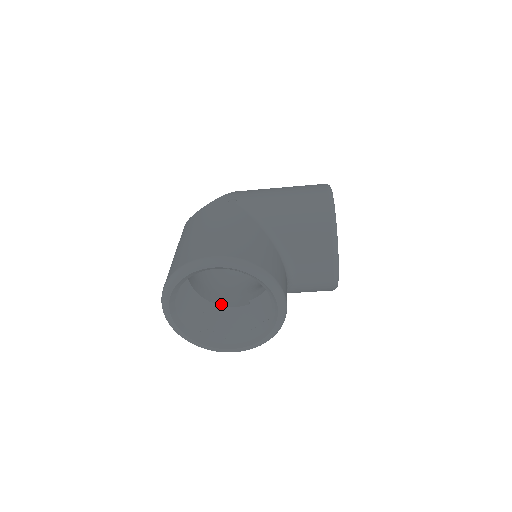
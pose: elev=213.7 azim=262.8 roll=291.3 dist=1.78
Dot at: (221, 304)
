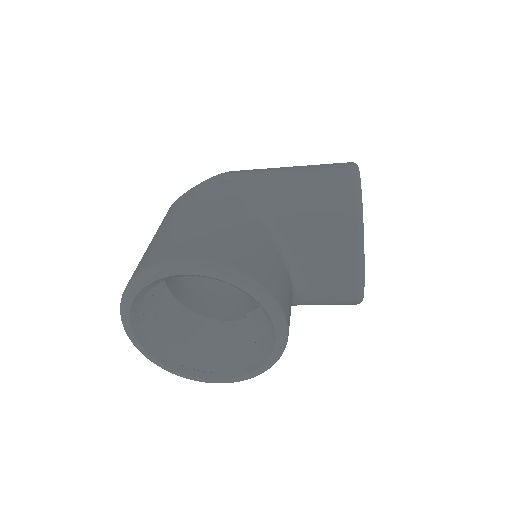
Dot at: (210, 316)
